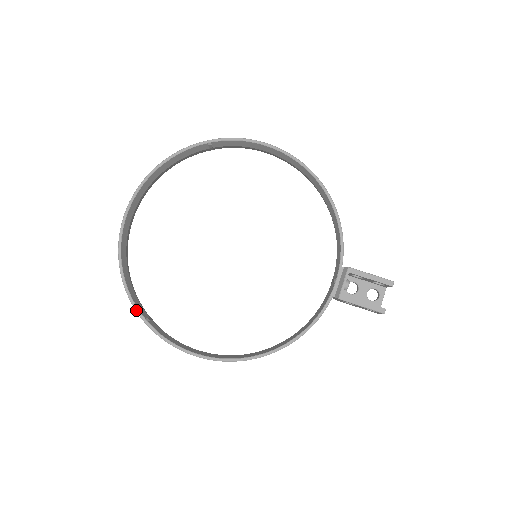
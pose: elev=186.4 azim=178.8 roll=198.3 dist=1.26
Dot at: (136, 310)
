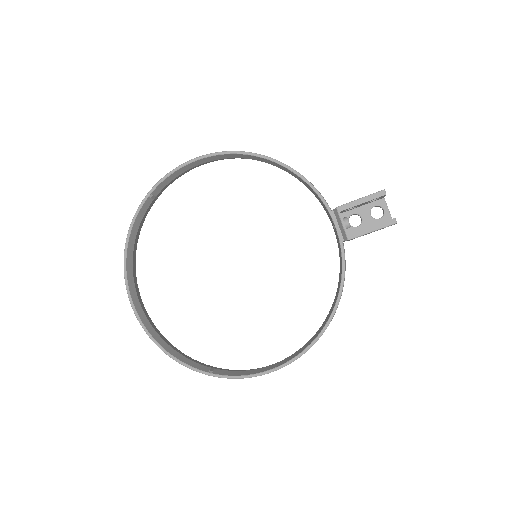
Dot at: (196, 371)
